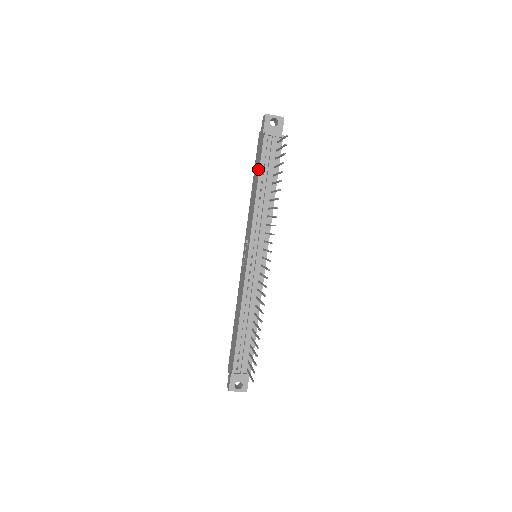
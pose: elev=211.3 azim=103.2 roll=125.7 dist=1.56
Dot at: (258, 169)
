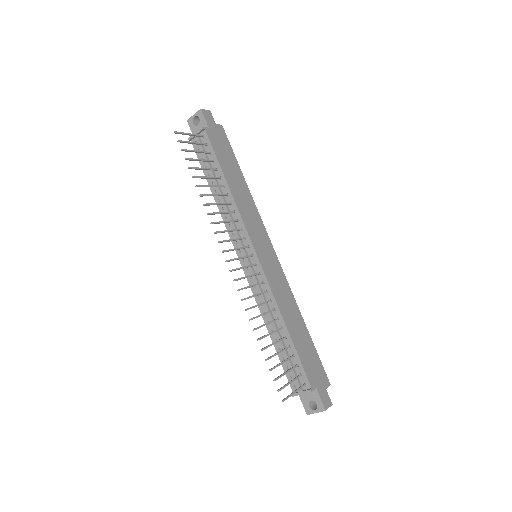
Dot at: occluded
